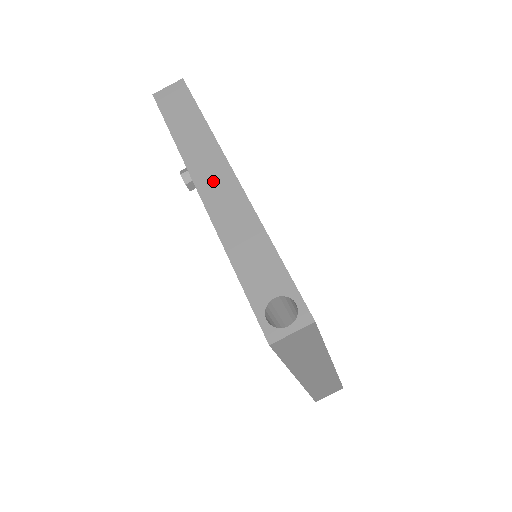
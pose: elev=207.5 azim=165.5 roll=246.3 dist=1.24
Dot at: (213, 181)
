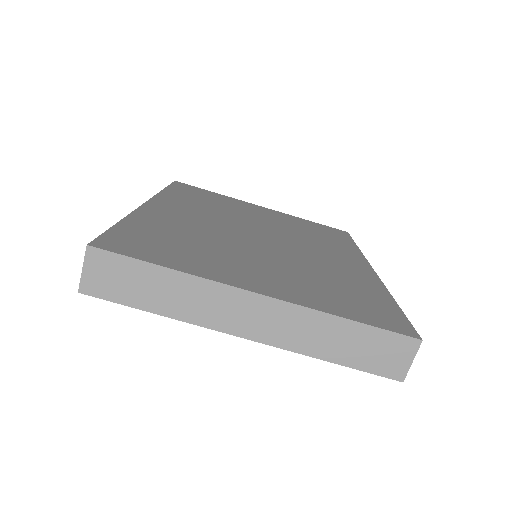
Dot at: occluded
